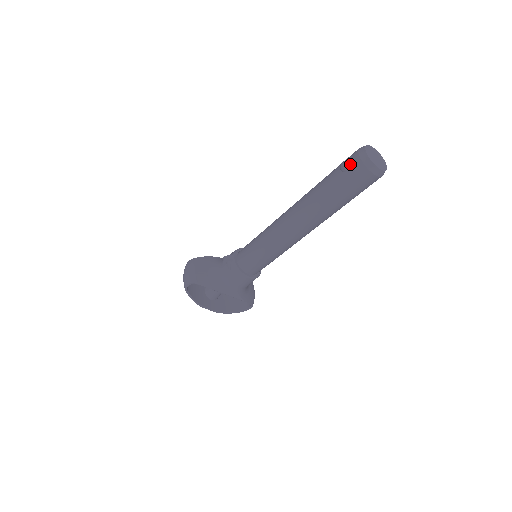
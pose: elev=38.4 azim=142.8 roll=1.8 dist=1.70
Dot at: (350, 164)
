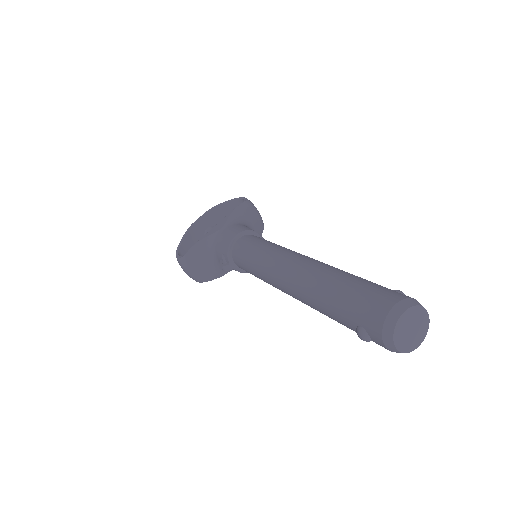
Dot at: occluded
